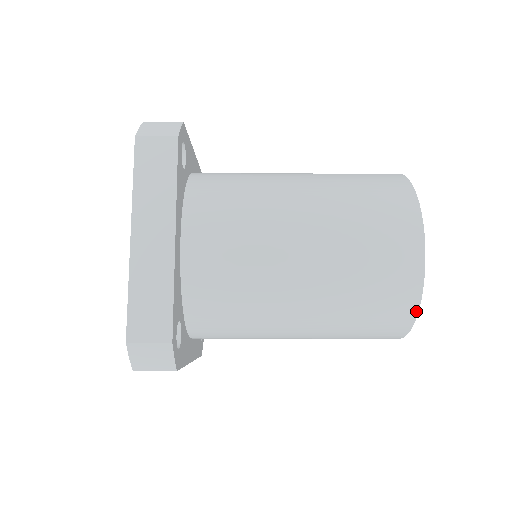
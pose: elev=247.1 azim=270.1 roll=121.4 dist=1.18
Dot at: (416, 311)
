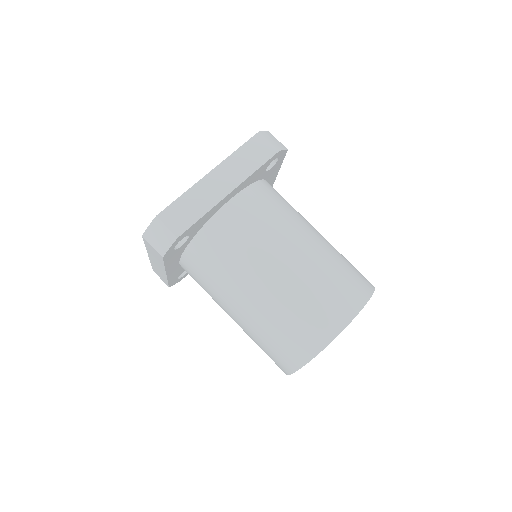
Dot at: (312, 357)
